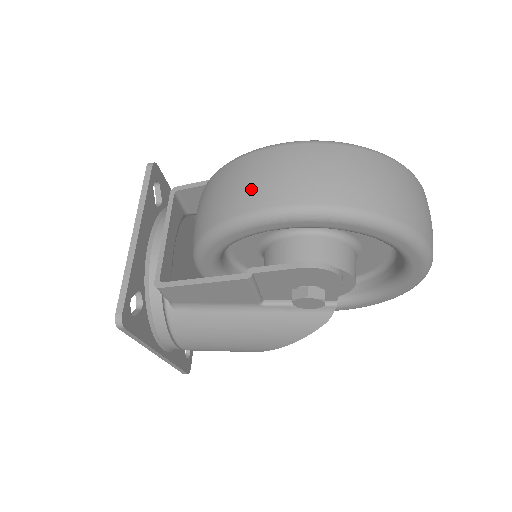
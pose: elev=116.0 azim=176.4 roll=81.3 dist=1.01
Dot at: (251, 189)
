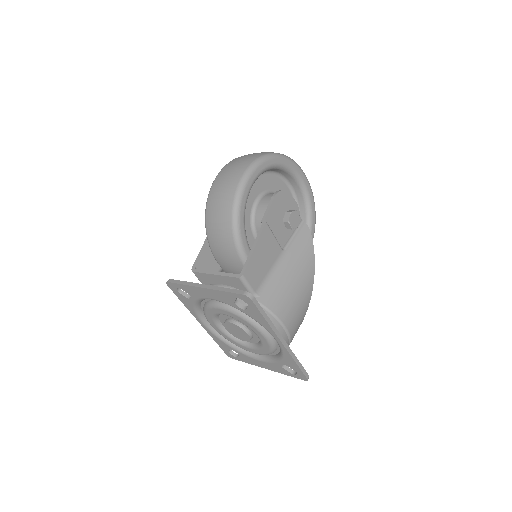
Dot at: (227, 187)
